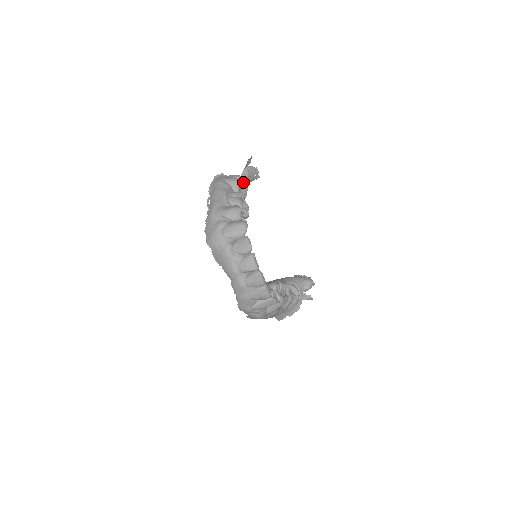
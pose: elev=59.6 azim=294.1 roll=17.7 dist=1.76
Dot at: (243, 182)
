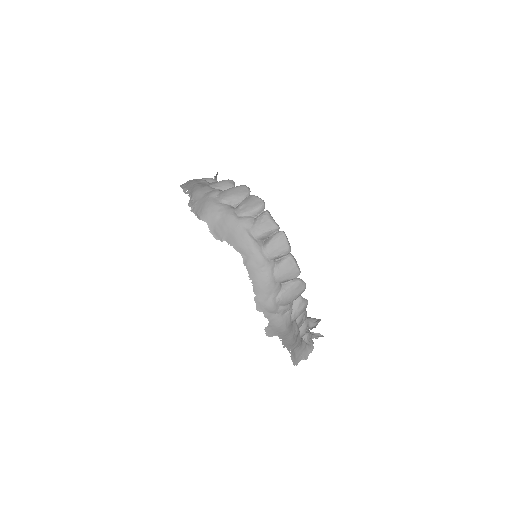
Dot at: occluded
